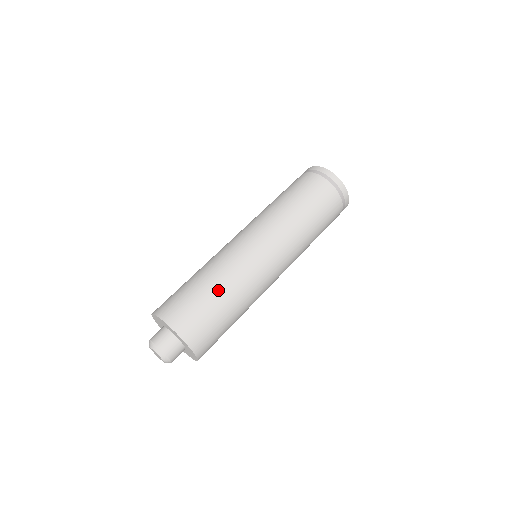
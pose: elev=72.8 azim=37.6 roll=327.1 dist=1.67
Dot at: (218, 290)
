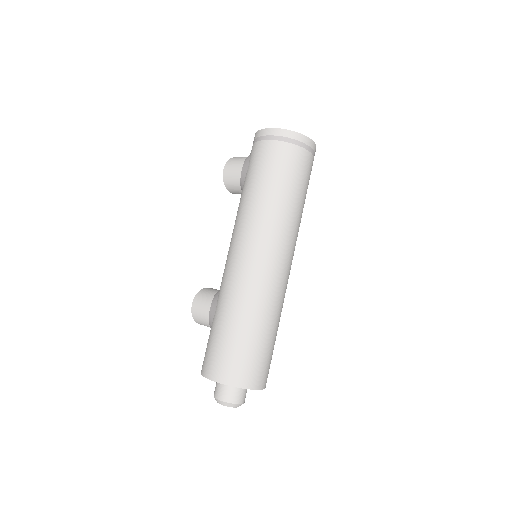
Dot at: (264, 328)
